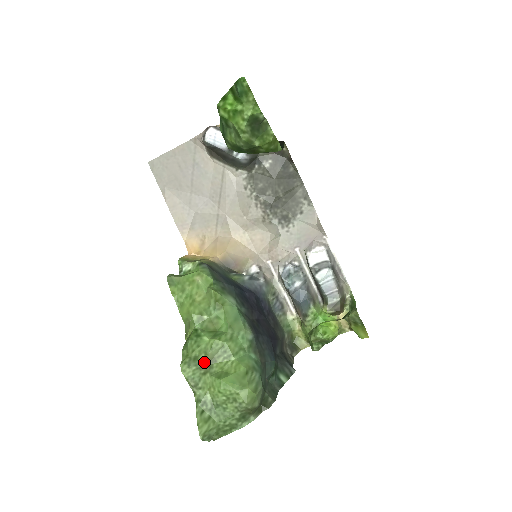
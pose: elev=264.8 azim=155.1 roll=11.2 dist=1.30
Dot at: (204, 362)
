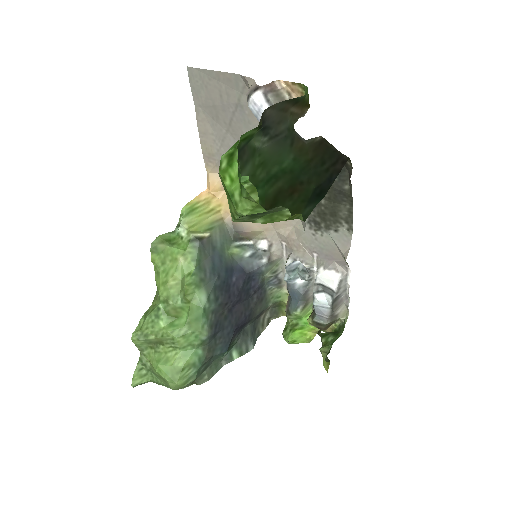
Dot at: (153, 341)
